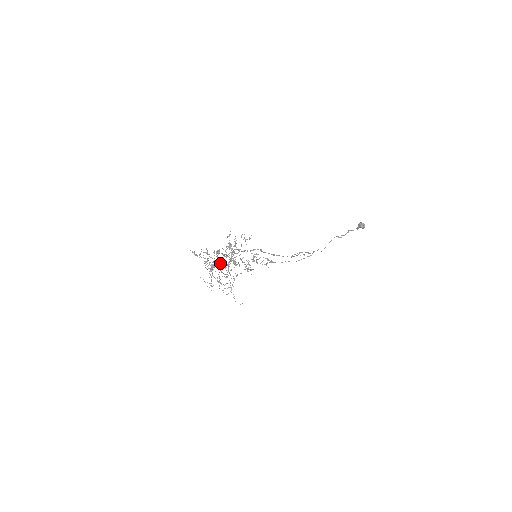
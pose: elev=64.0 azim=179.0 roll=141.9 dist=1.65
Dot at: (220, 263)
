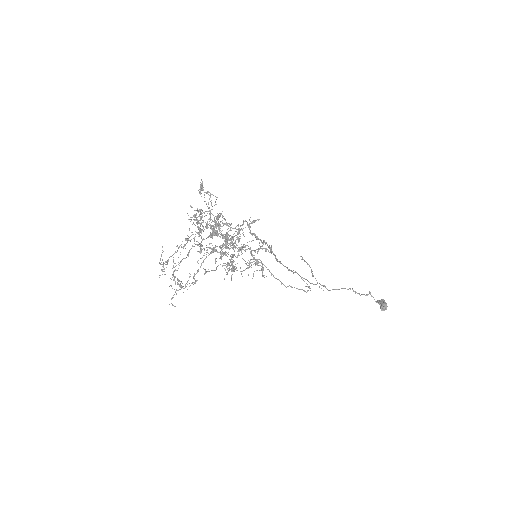
Dot at: occluded
